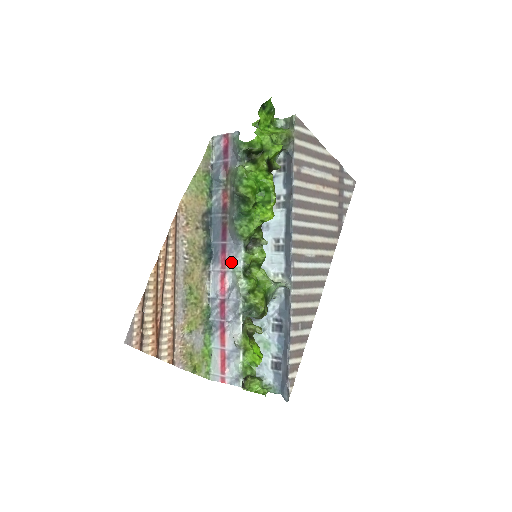
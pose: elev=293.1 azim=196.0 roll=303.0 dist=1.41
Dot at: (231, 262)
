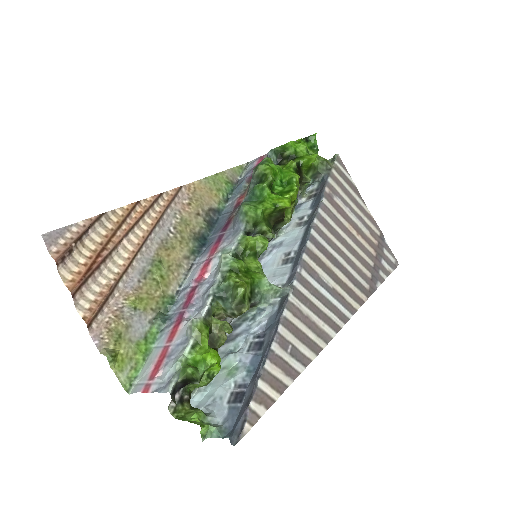
Dot at: (223, 248)
